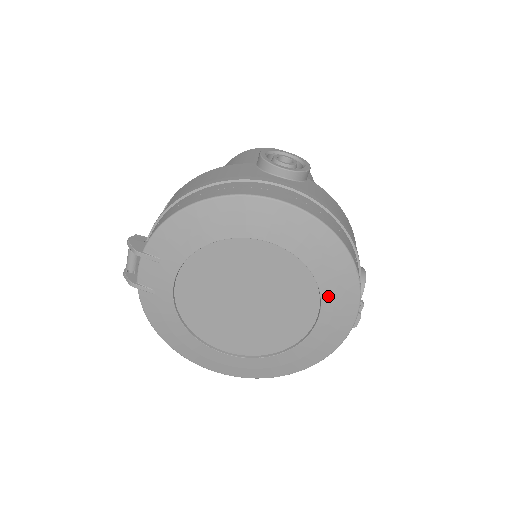
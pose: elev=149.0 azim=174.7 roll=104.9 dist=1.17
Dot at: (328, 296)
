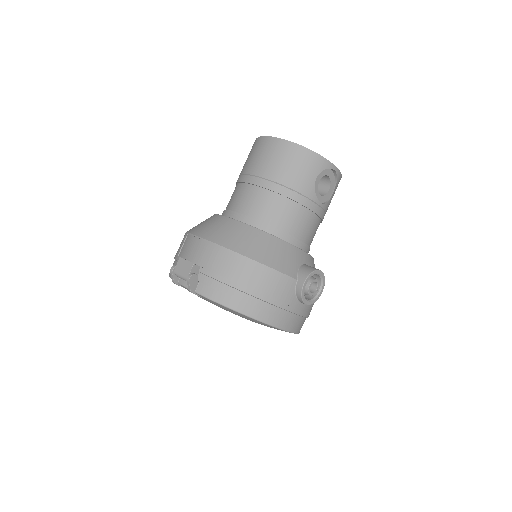
Dot at: occluded
